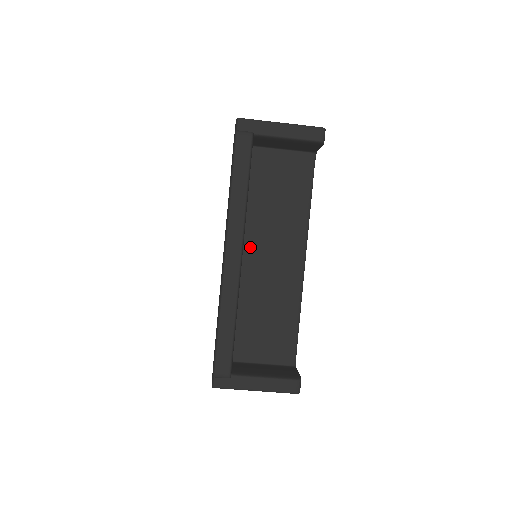
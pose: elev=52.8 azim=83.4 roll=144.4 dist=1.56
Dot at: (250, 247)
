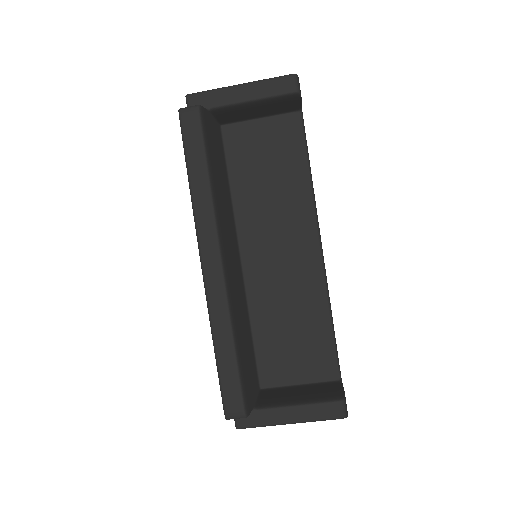
Dot at: (249, 247)
